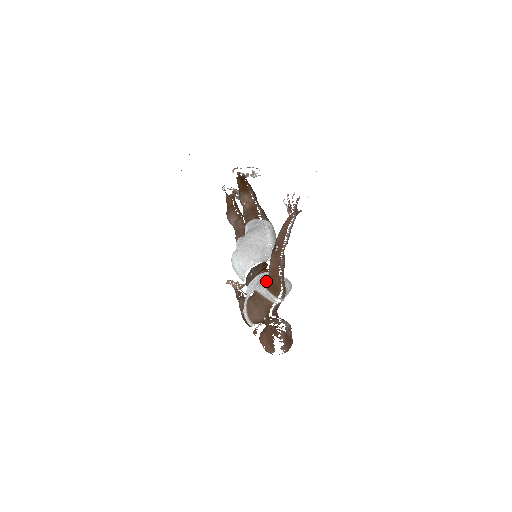
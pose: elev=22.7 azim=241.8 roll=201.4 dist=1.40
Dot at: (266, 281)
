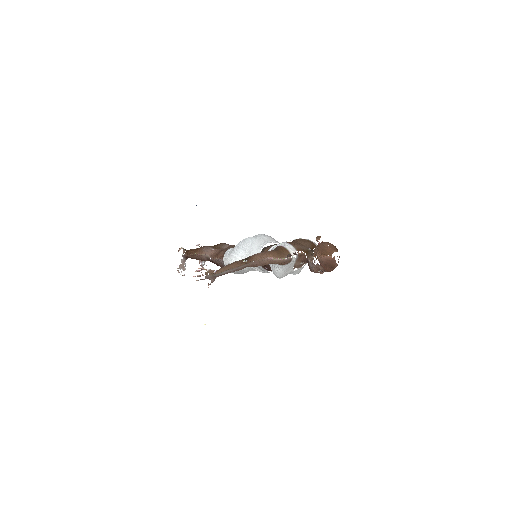
Dot at: occluded
